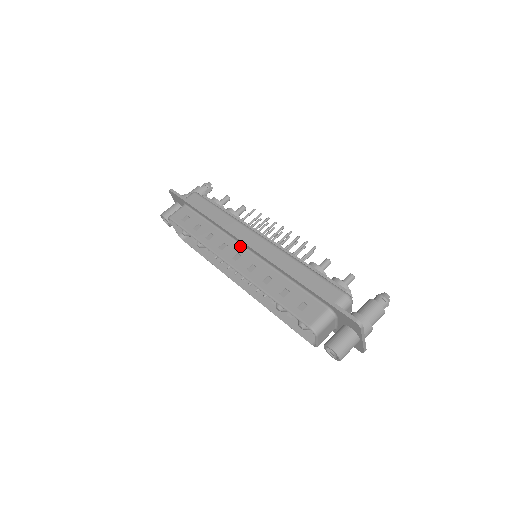
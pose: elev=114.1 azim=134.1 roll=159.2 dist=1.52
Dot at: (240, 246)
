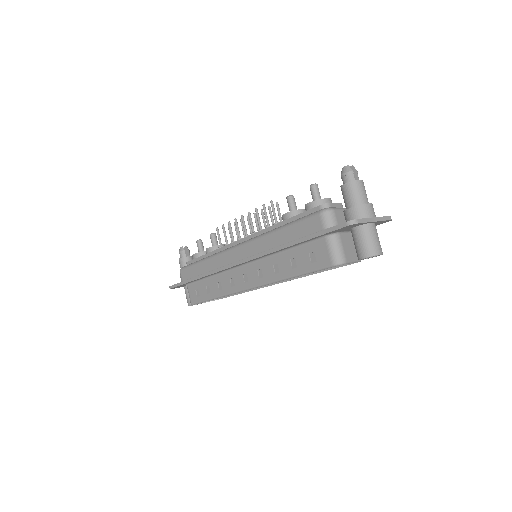
Dot at: (238, 269)
